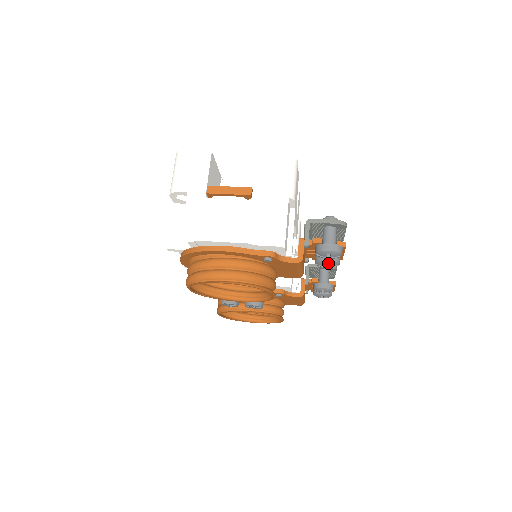
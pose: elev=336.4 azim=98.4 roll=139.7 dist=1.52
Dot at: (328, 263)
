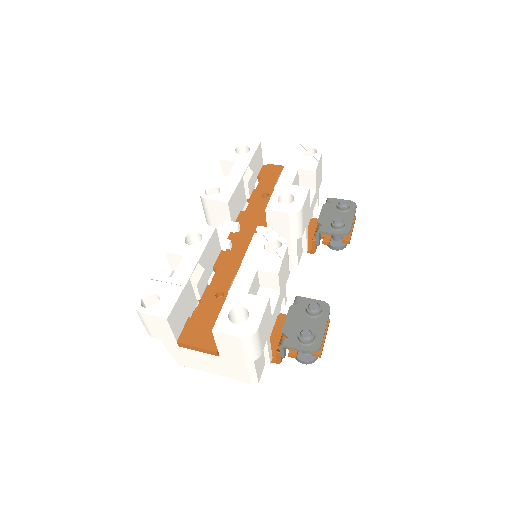
Dot at: occluded
